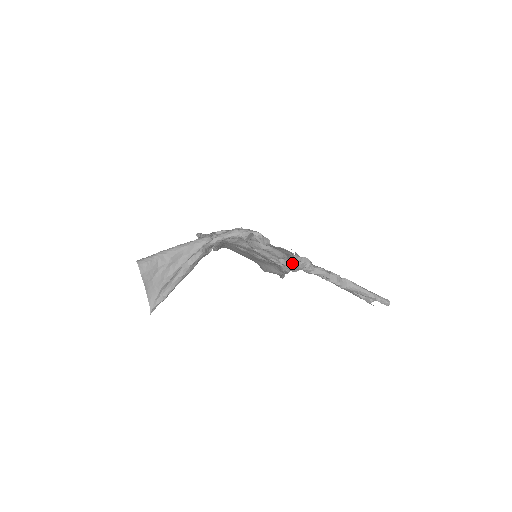
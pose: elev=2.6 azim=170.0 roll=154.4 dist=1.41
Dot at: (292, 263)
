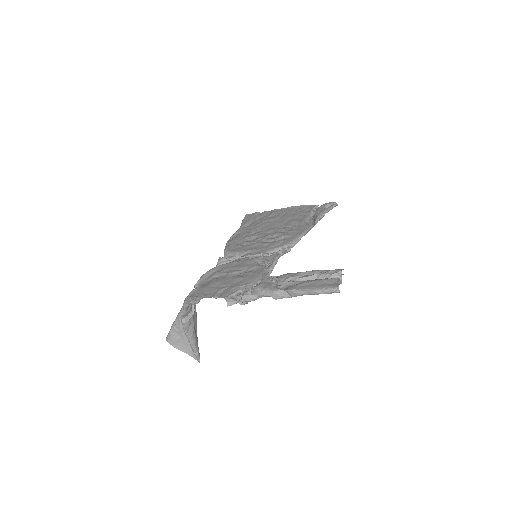
Dot at: occluded
